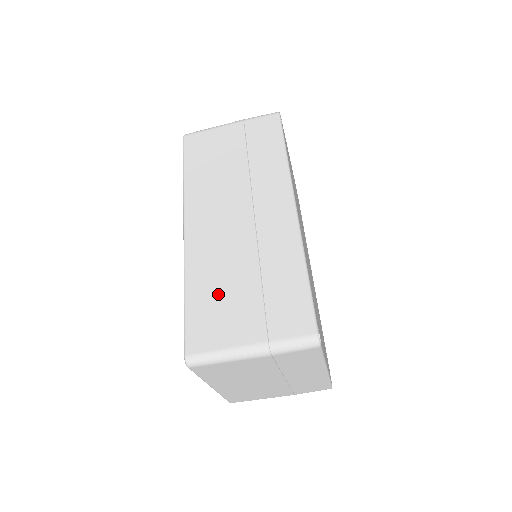
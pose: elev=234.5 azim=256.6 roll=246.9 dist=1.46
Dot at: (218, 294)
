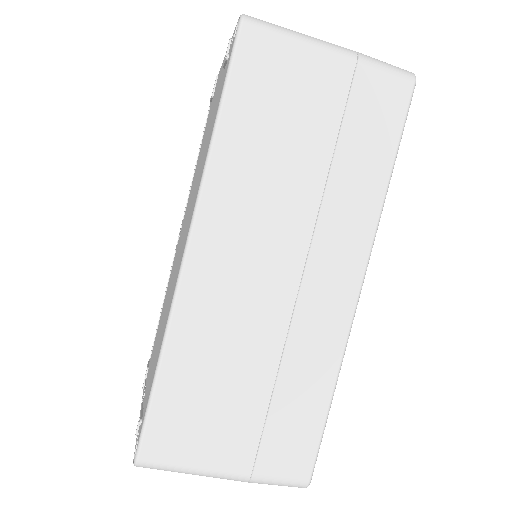
Dot at: (208, 387)
